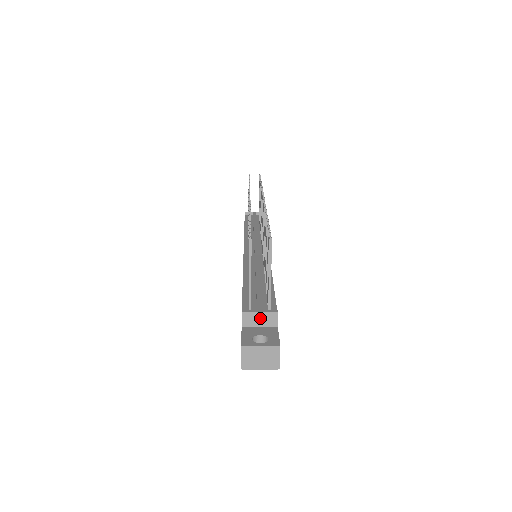
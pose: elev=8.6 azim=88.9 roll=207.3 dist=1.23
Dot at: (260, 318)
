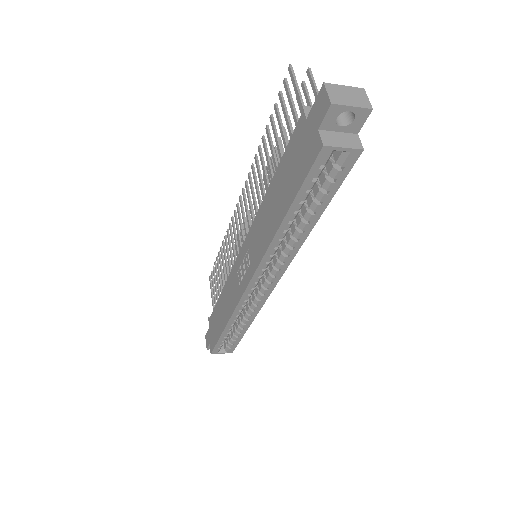
Dot at: occluded
